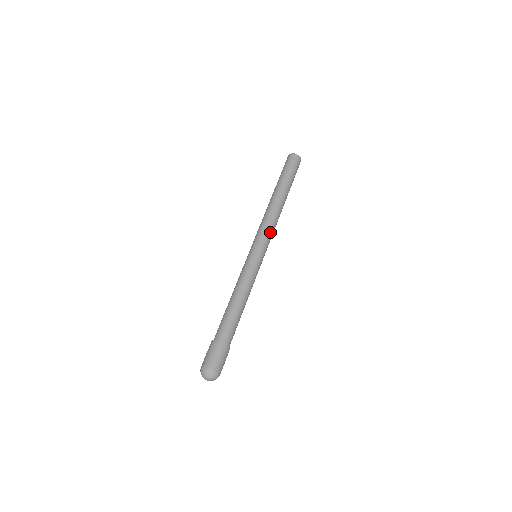
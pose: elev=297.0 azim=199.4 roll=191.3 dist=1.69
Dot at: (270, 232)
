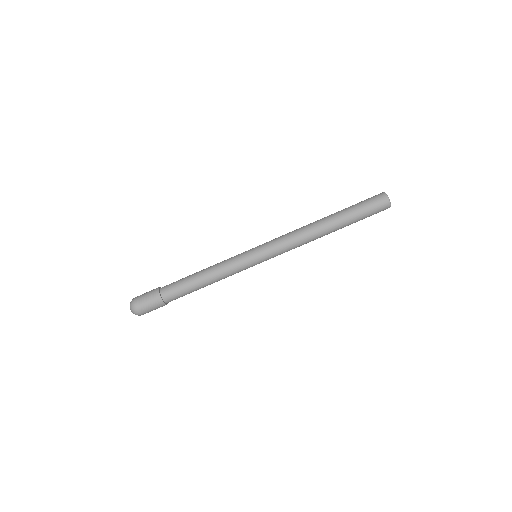
Dot at: (285, 247)
